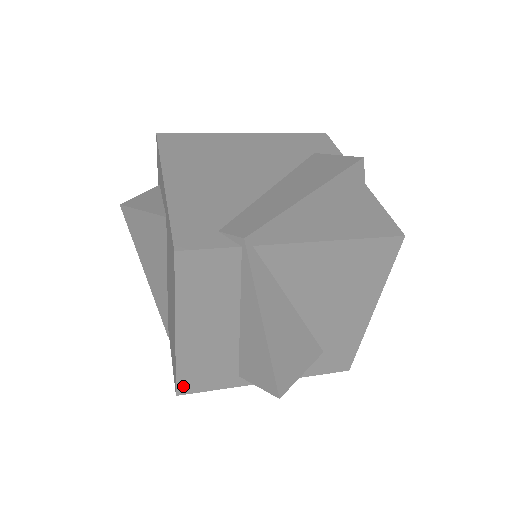
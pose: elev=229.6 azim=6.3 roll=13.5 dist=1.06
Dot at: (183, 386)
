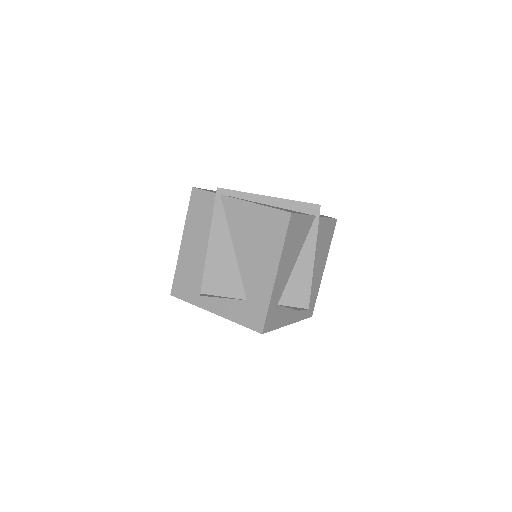
Dot at: (175, 288)
